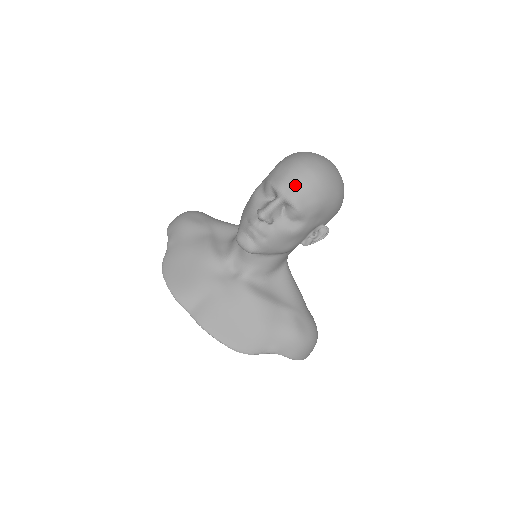
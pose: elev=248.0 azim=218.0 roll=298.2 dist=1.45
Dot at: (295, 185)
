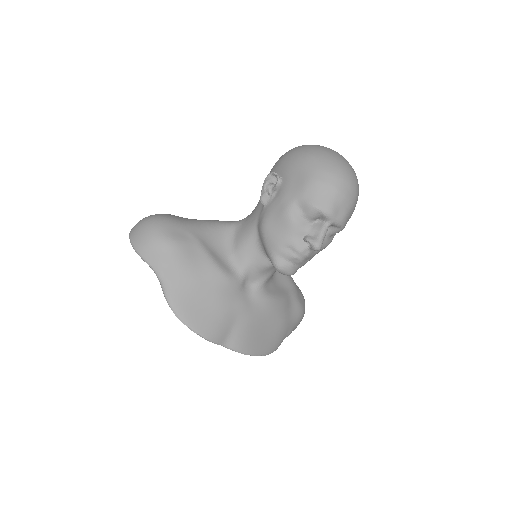
Dot at: (344, 207)
